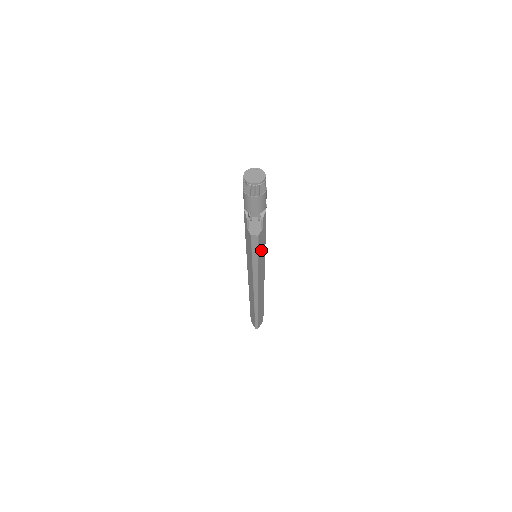
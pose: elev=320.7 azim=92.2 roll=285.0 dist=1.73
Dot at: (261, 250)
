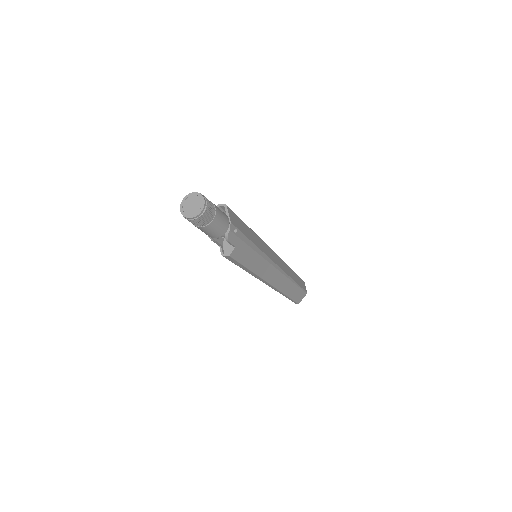
Dot at: (249, 260)
